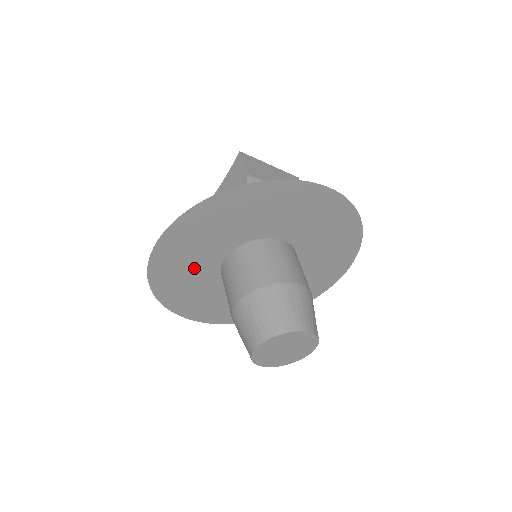
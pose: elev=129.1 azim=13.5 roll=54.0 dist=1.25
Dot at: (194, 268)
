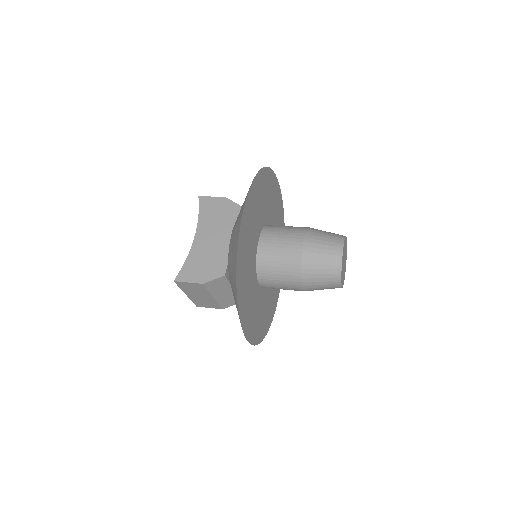
Dot at: (249, 253)
